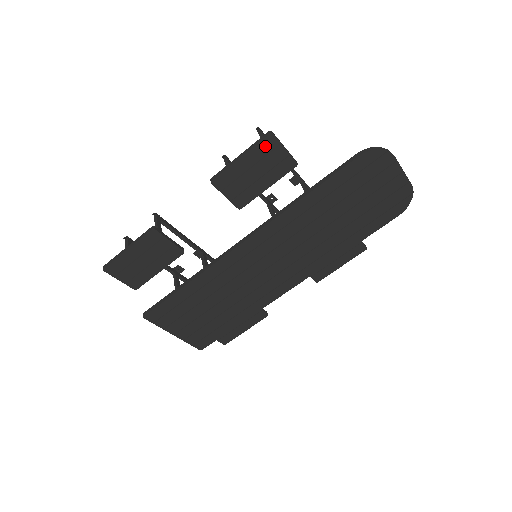
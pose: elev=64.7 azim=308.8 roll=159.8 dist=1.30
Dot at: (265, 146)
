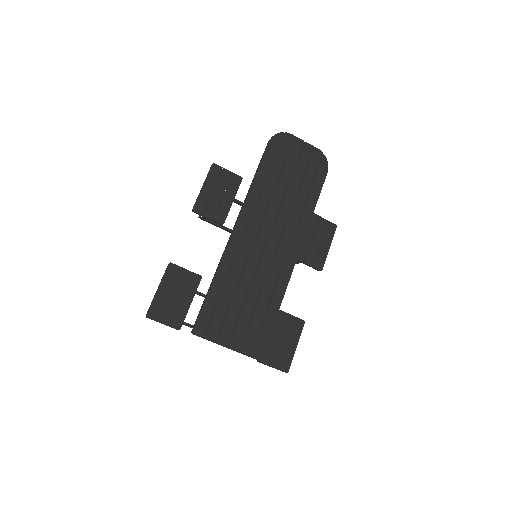
Dot at: (214, 173)
